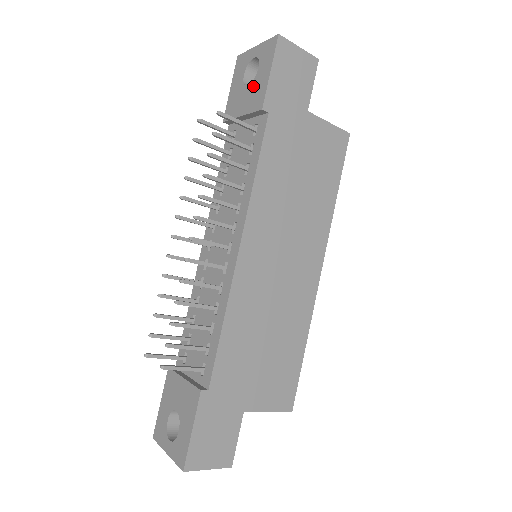
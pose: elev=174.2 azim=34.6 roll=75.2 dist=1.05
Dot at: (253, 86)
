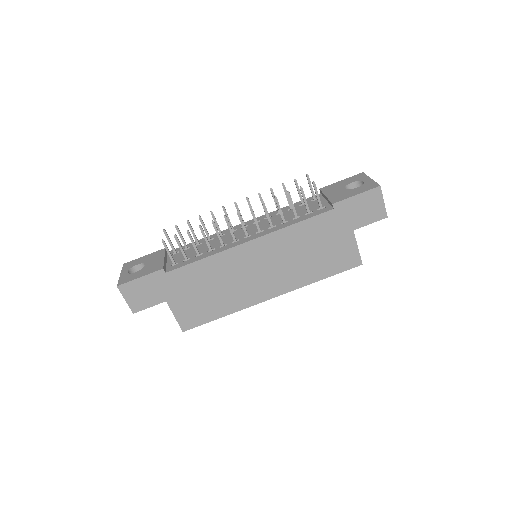
Dot at: (345, 191)
